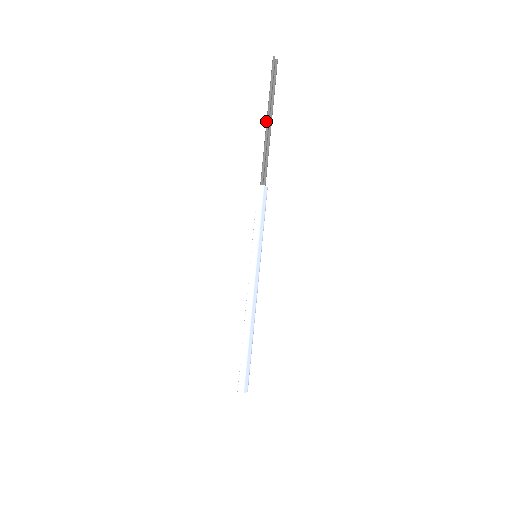
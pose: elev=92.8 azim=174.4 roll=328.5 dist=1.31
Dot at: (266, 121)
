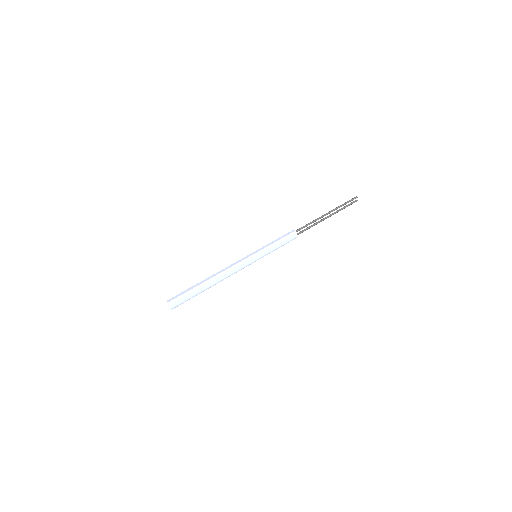
Dot at: (326, 213)
